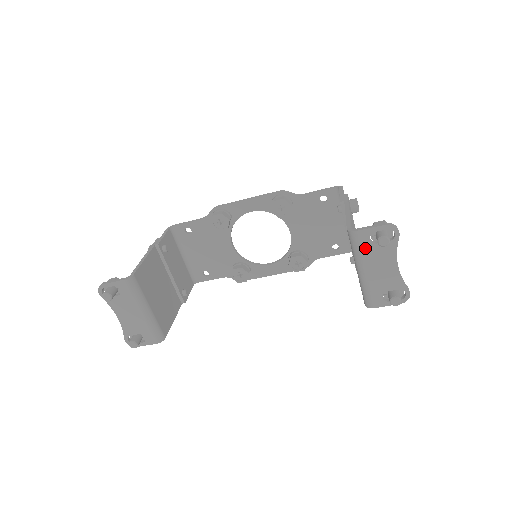
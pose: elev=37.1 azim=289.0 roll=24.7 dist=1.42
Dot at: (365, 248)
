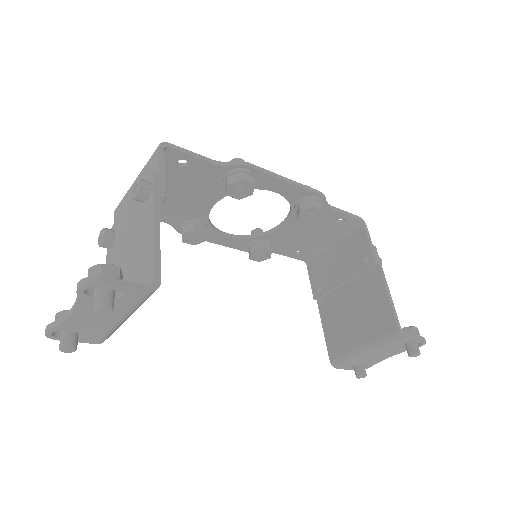
Dot at: (393, 346)
